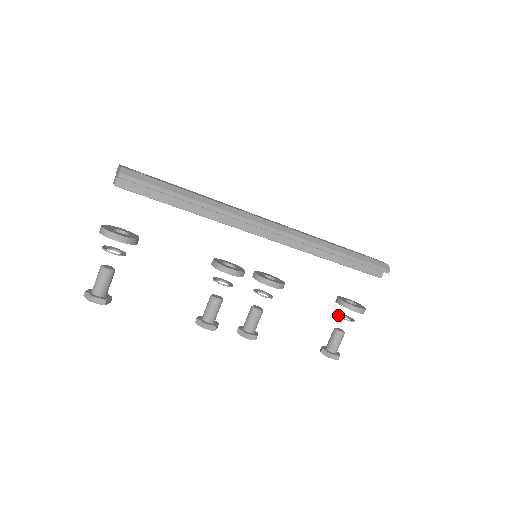
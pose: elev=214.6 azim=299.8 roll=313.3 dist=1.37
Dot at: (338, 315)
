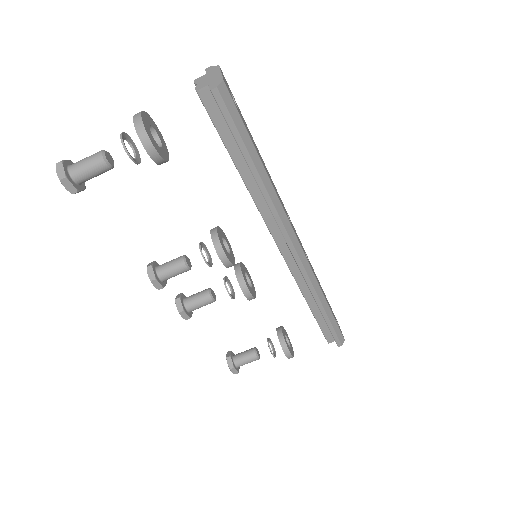
Dot at: occluded
